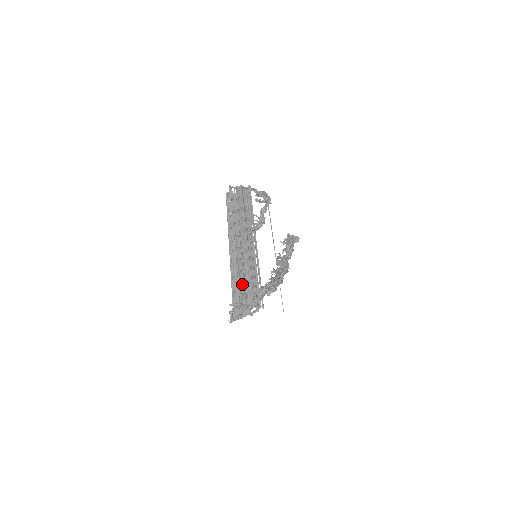
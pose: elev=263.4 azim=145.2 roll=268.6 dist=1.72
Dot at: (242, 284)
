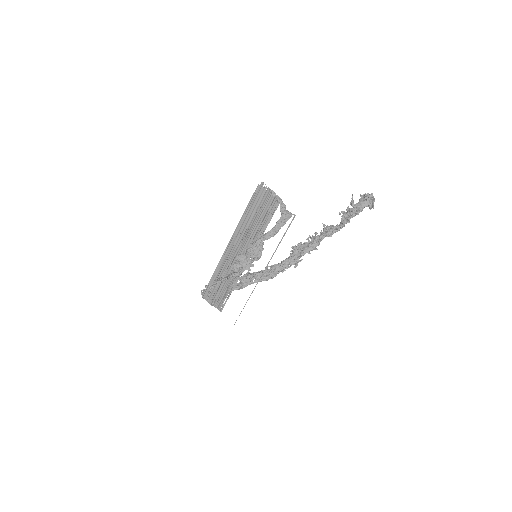
Dot at: (217, 284)
